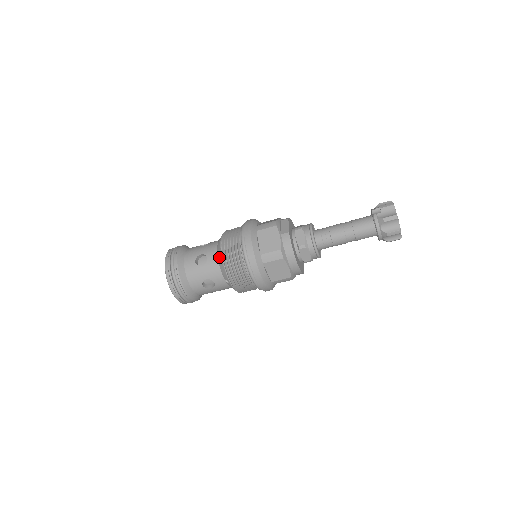
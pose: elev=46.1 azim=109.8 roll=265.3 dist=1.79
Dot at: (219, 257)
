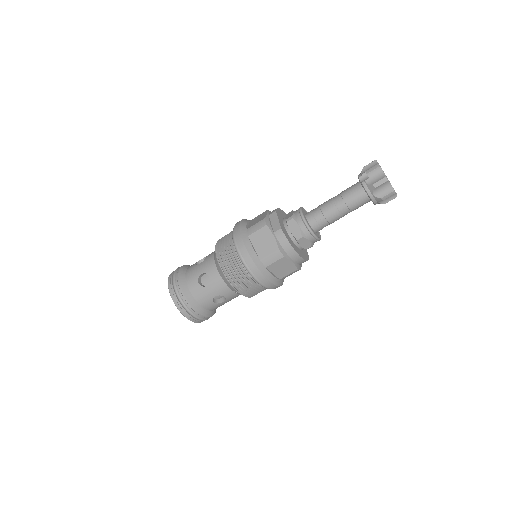
Dot at: (220, 273)
